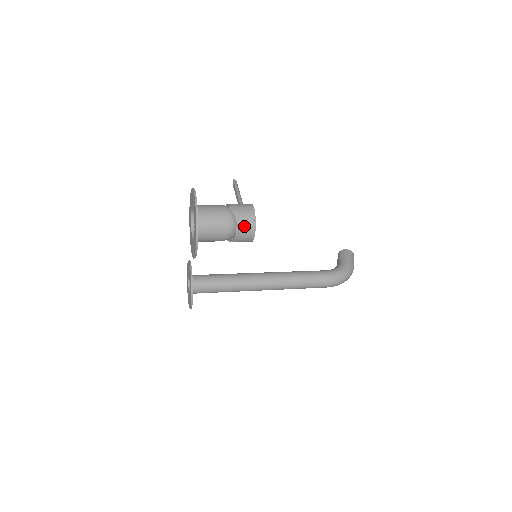
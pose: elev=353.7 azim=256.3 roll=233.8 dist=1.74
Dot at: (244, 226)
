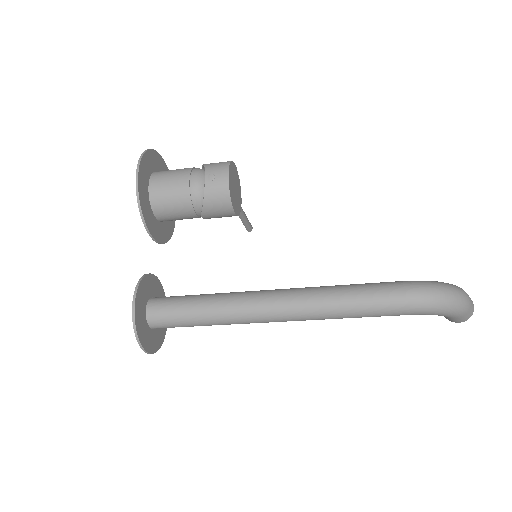
Dot at: (213, 167)
